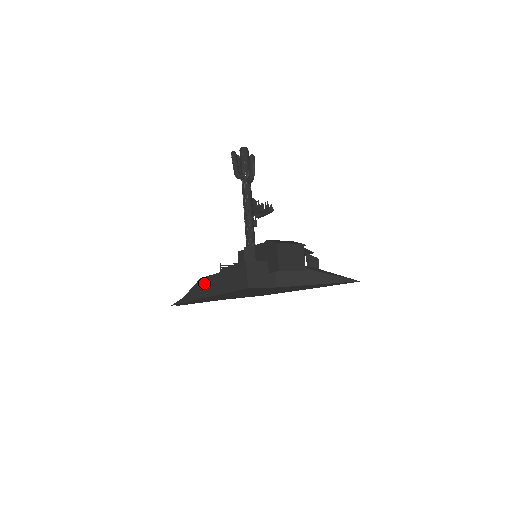
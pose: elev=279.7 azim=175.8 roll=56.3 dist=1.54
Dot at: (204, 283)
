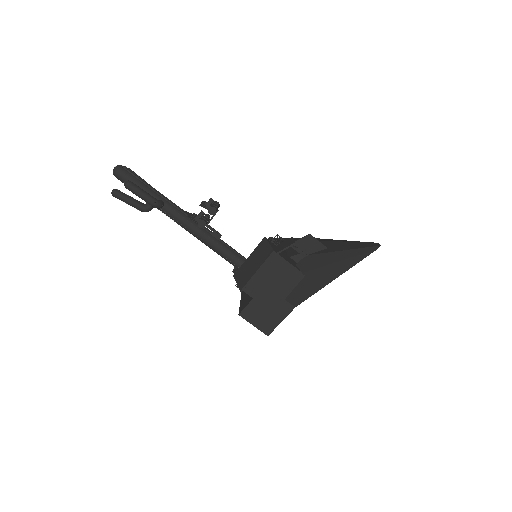
Dot at: occluded
